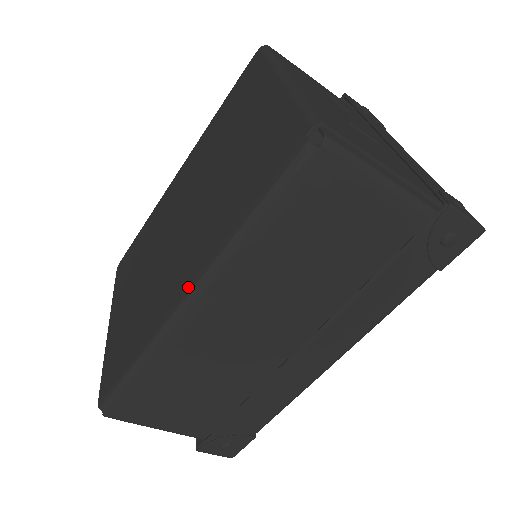
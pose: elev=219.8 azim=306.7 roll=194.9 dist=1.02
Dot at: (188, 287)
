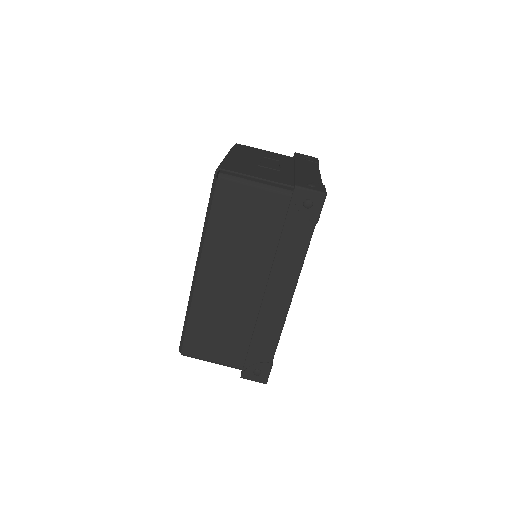
Dot at: (196, 265)
